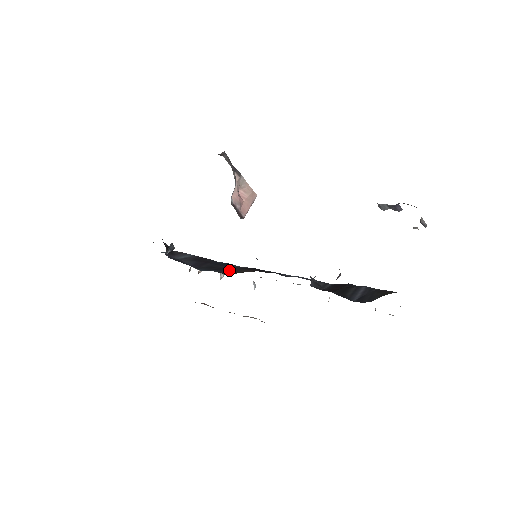
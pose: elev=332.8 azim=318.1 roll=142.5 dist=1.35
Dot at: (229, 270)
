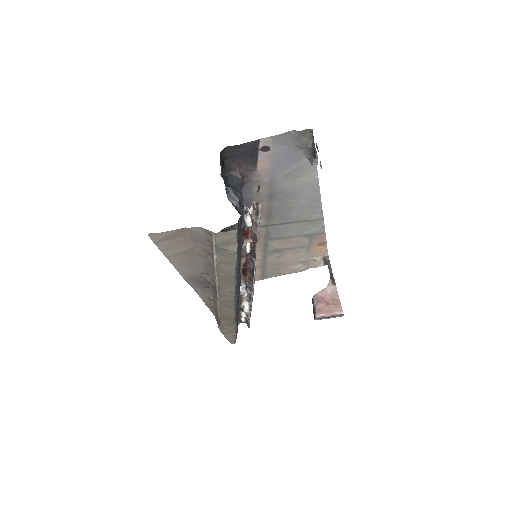
Dot at: occluded
